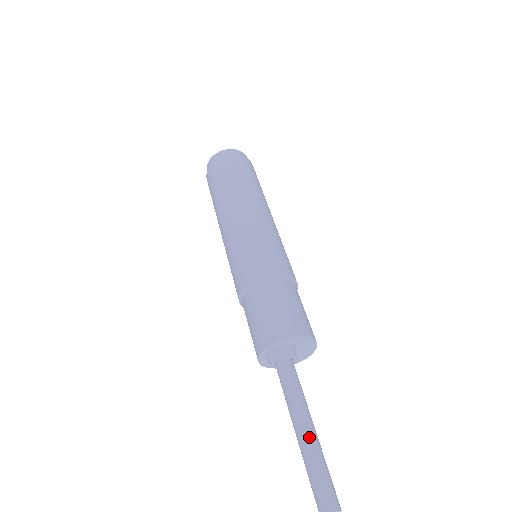
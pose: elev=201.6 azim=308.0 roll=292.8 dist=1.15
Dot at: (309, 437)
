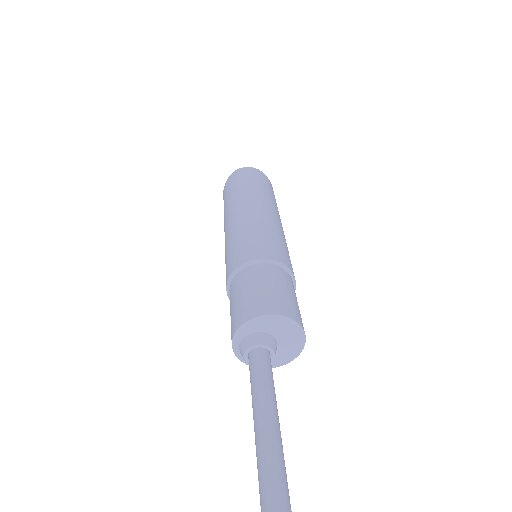
Dot at: (257, 436)
